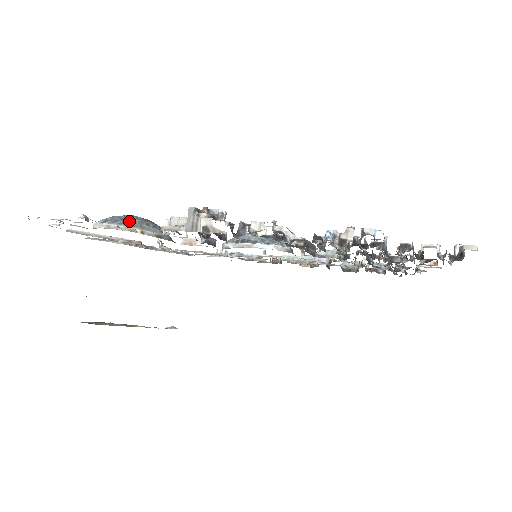
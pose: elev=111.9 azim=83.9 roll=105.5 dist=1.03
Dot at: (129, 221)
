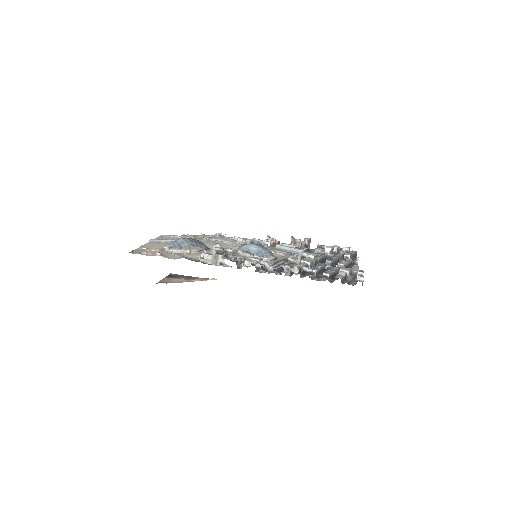
Dot at: (183, 246)
